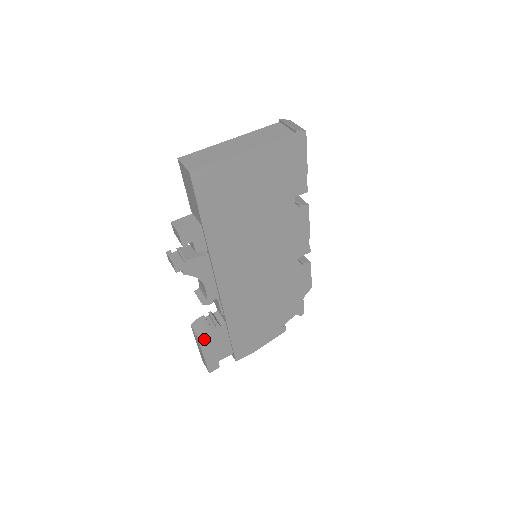
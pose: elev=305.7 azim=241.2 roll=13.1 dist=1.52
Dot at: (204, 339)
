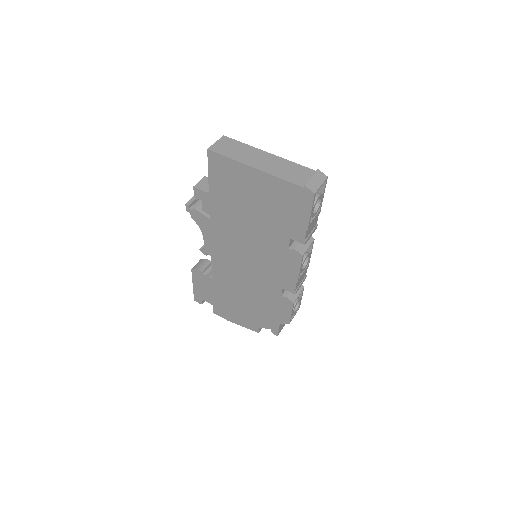
Dot at: (196, 274)
